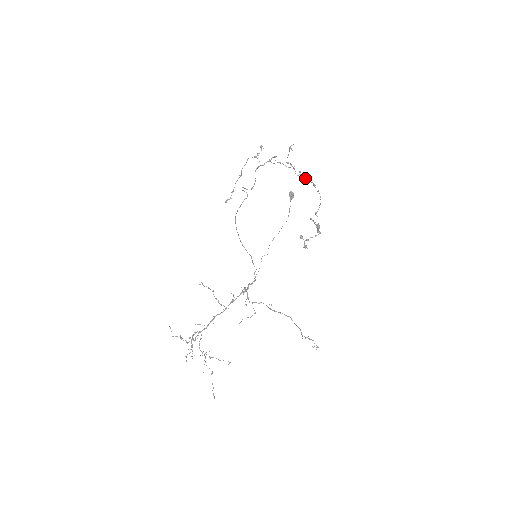
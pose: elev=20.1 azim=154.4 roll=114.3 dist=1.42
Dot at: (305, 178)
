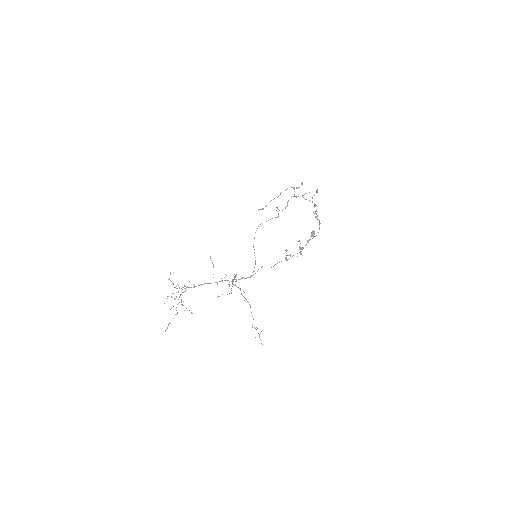
Dot at: (316, 216)
